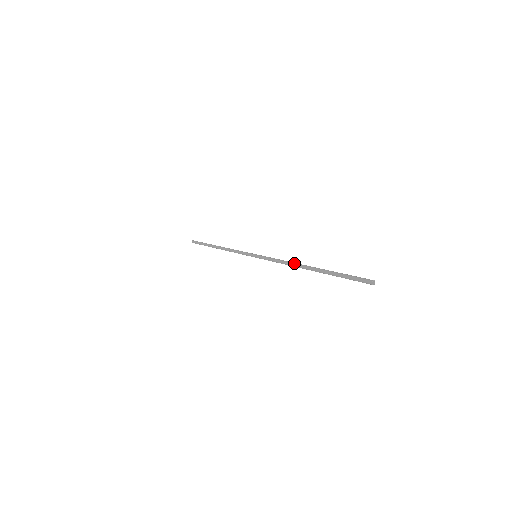
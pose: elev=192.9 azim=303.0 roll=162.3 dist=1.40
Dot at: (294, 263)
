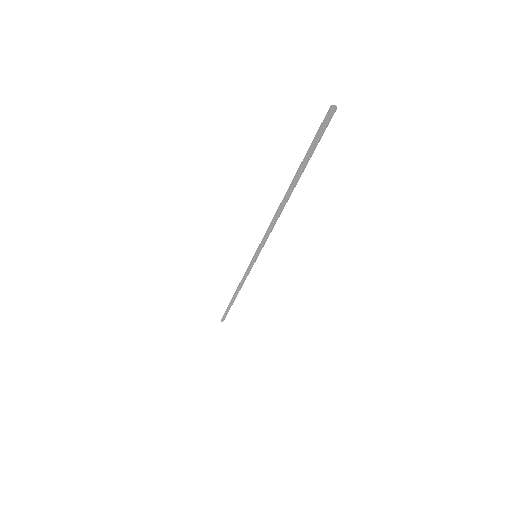
Dot at: (278, 208)
